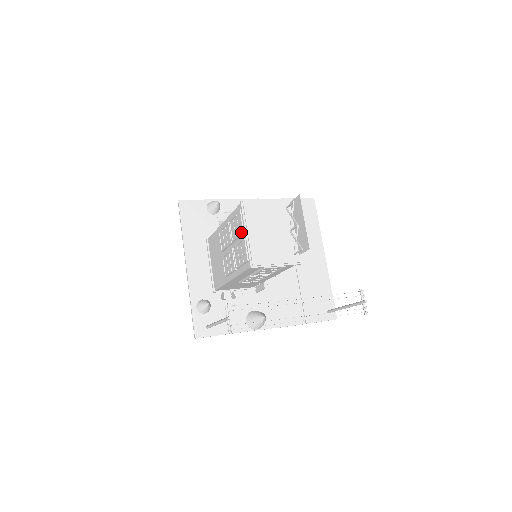
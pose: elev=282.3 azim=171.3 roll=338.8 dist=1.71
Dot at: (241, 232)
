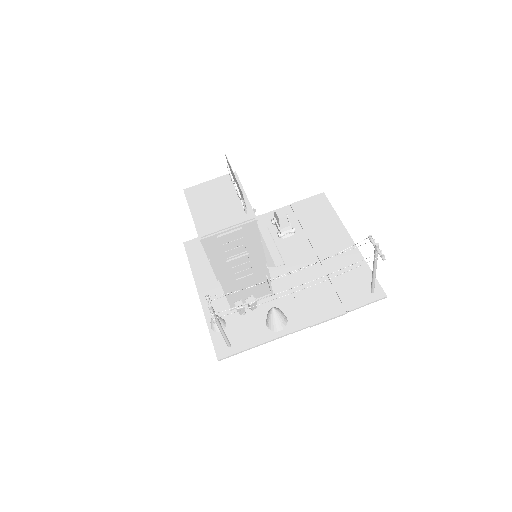
Dot at: occluded
